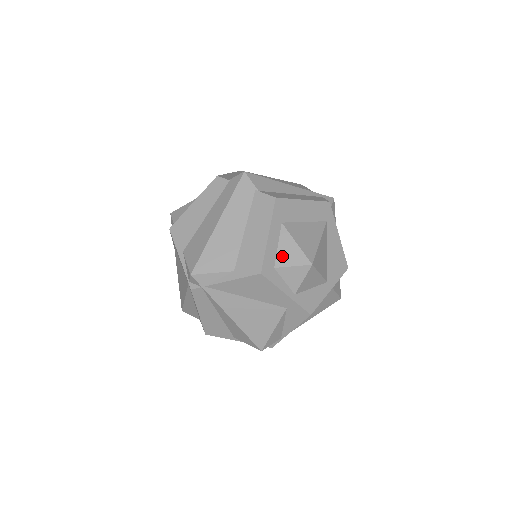
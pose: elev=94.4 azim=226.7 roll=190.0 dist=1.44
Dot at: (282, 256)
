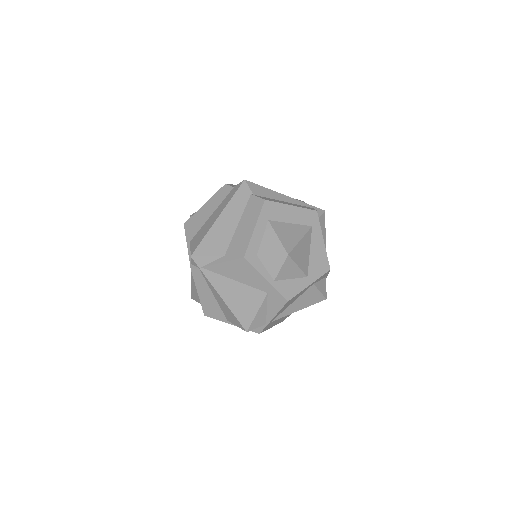
Dot at: (265, 246)
